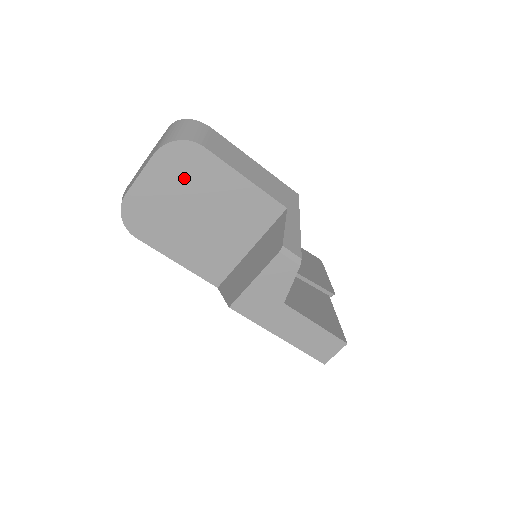
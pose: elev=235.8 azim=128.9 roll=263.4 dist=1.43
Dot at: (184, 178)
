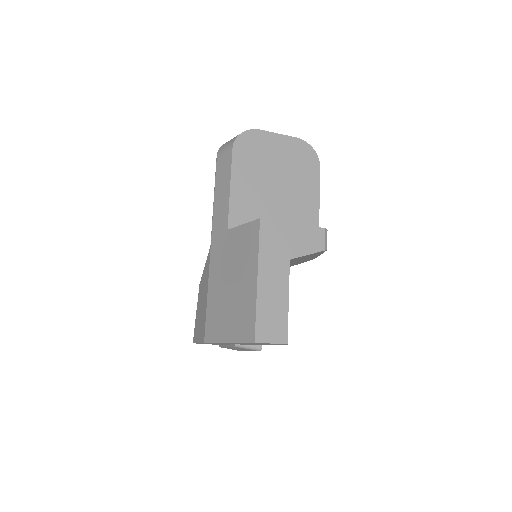
Dot at: (294, 163)
